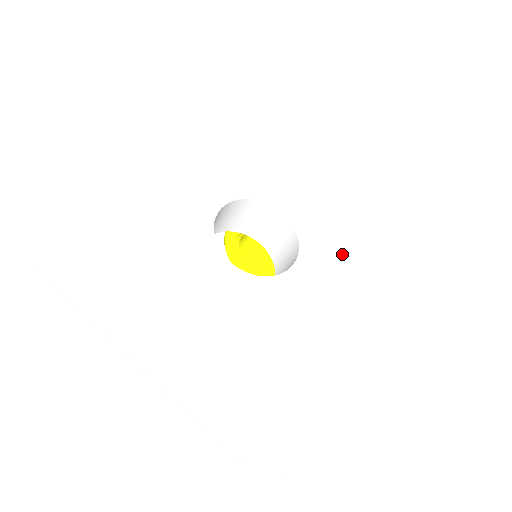
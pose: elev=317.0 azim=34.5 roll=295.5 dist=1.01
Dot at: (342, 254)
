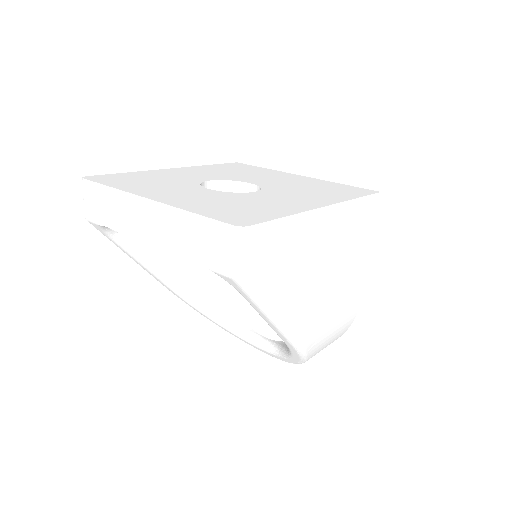
Dot at: (294, 192)
